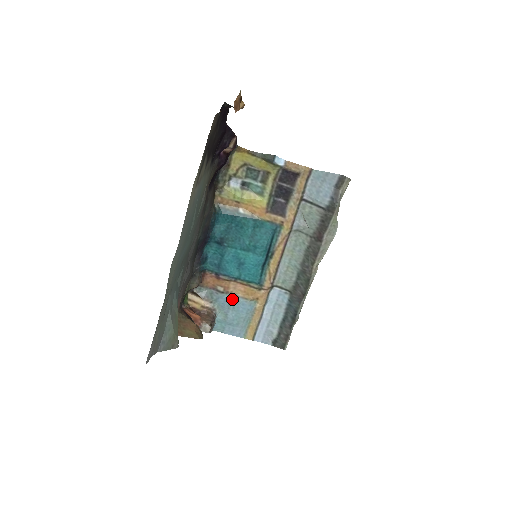
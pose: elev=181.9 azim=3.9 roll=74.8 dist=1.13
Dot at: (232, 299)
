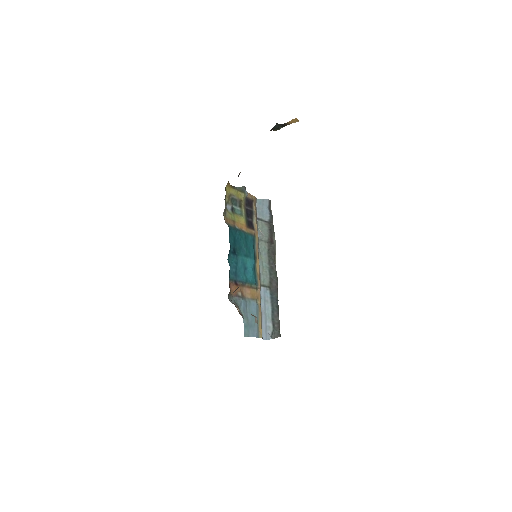
Dot at: (247, 302)
